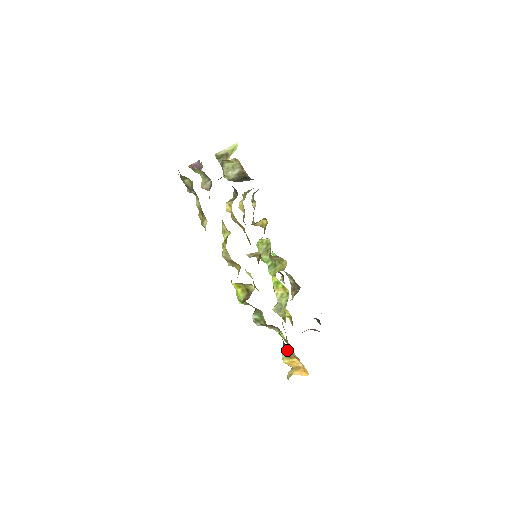
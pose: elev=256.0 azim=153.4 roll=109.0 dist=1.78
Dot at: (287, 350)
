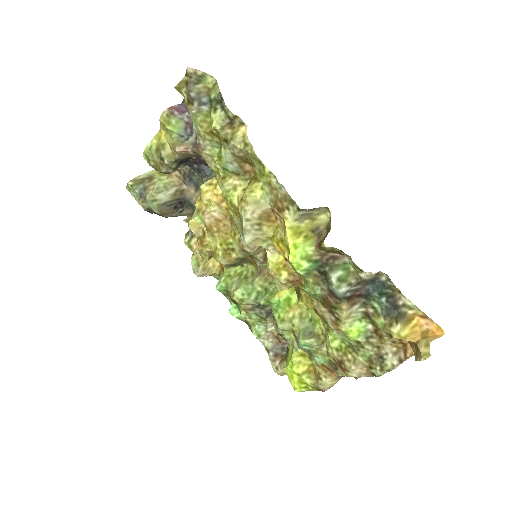
Dot at: (397, 313)
